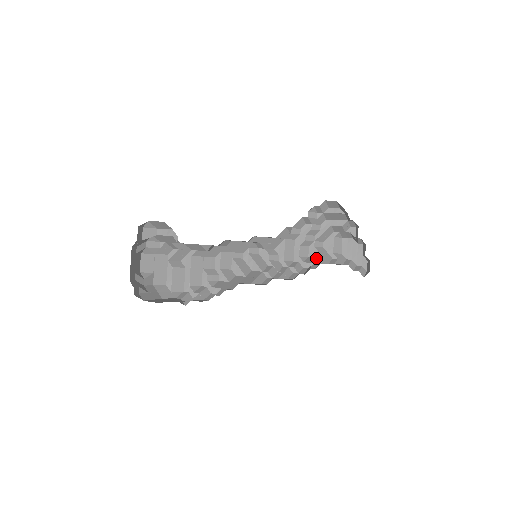
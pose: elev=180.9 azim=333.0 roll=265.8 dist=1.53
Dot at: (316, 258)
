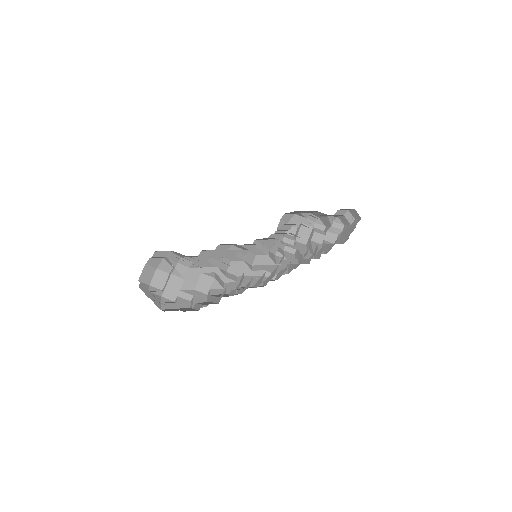
Dot at: (321, 249)
